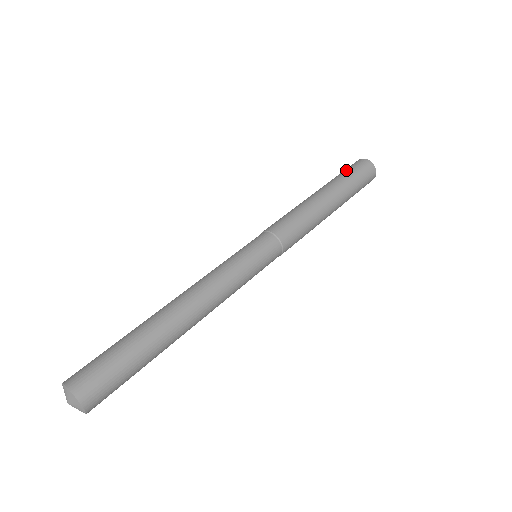
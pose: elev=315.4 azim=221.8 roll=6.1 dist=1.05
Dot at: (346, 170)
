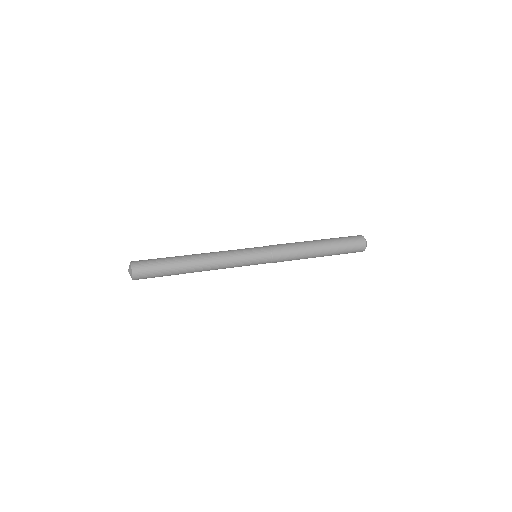
Dot at: (346, 238)
